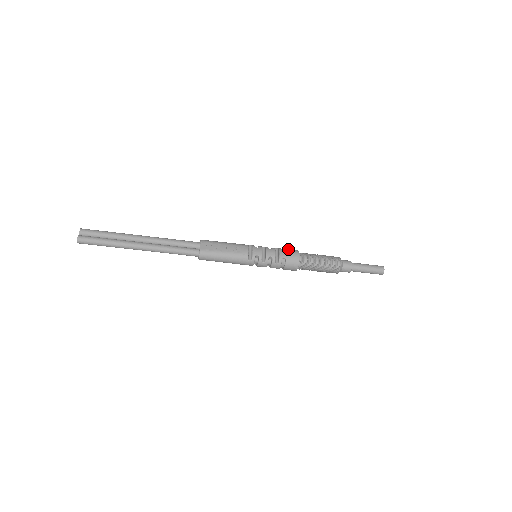
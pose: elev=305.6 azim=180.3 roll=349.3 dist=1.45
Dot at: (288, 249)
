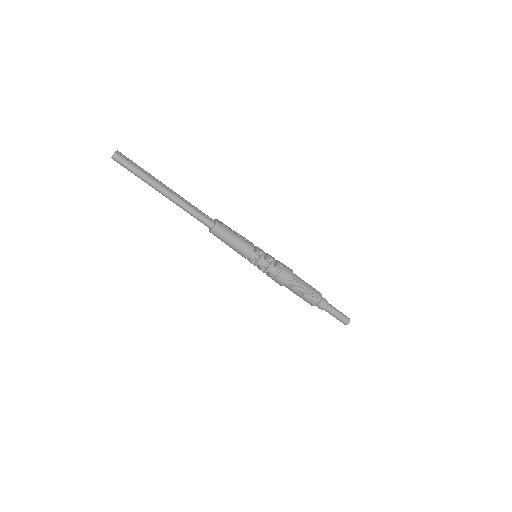
Dot at: occluded
